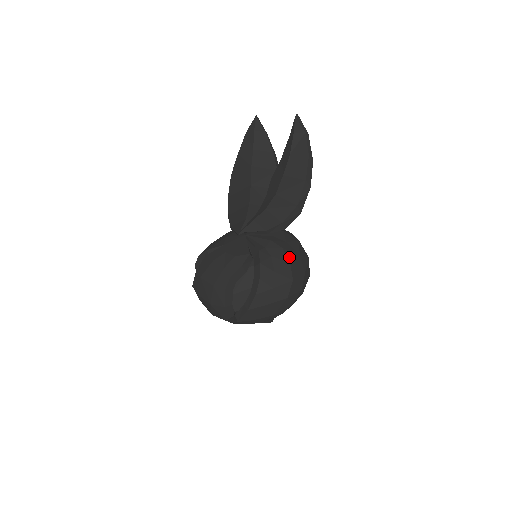
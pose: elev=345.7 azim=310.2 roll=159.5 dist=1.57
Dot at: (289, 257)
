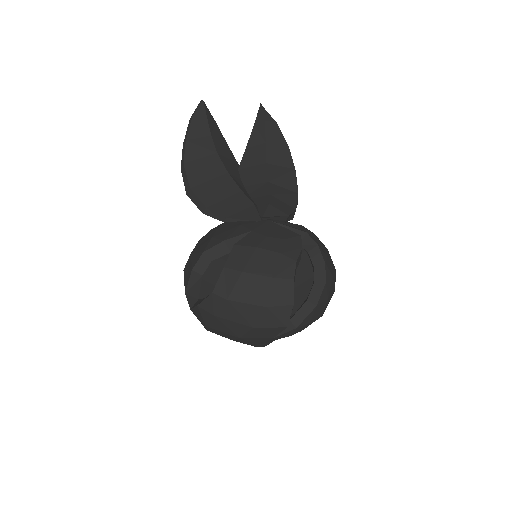
Dot at: occluded
